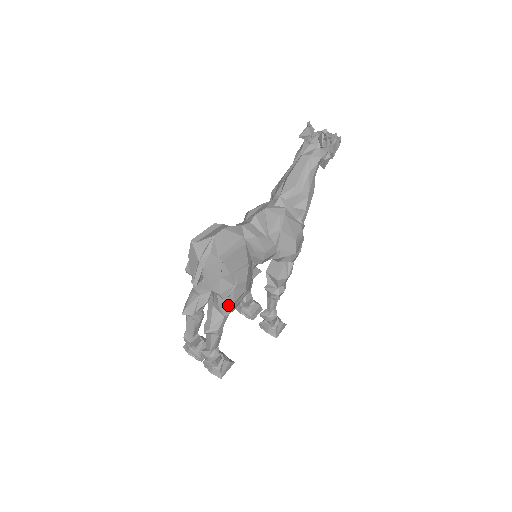
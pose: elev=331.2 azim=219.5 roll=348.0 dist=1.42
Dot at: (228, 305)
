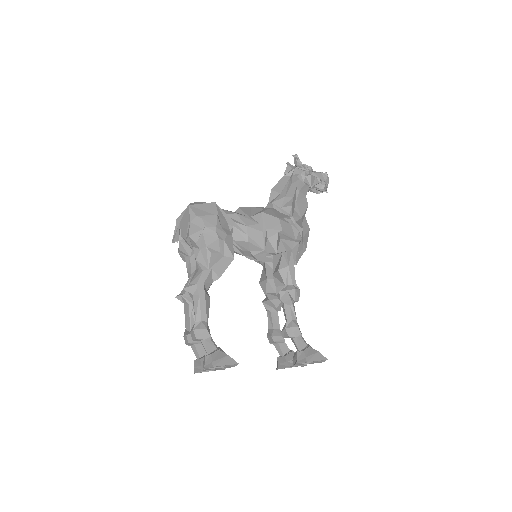
Dot at: (204, 256)
